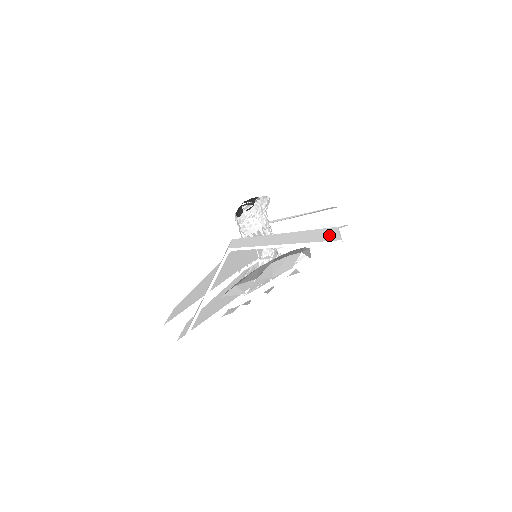
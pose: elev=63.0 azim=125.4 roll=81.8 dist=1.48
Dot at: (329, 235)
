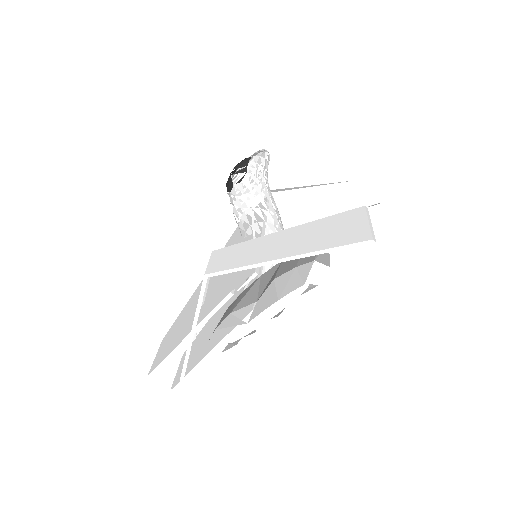
Dot at: (353, 228)
